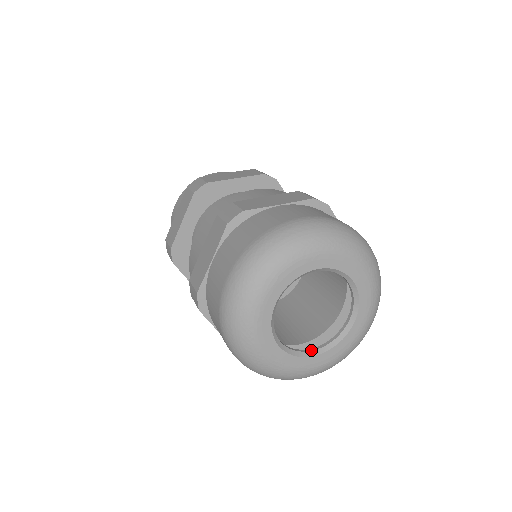
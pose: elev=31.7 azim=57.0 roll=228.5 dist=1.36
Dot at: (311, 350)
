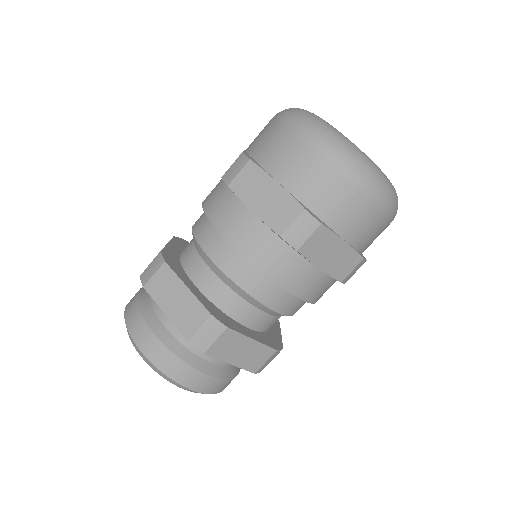
Dot at: occluded
